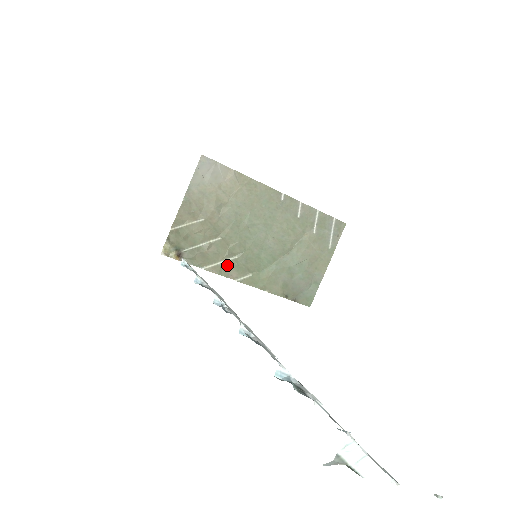
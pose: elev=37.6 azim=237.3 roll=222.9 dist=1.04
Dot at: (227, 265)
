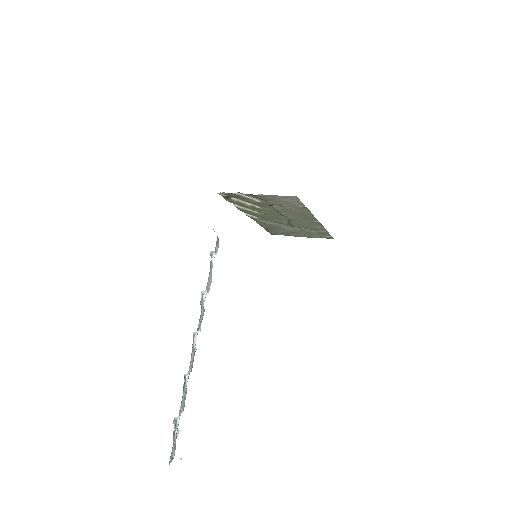
Dot at: (249, 211)
